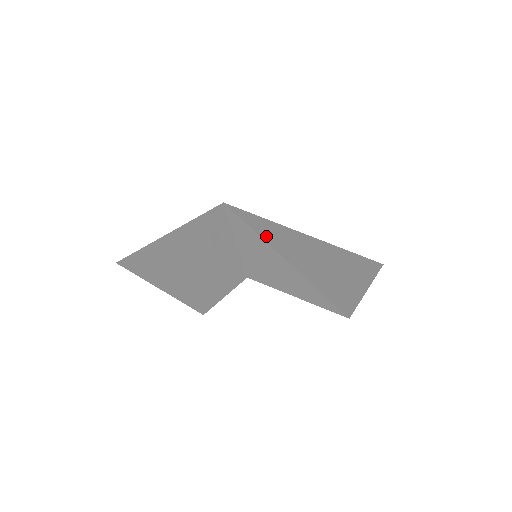
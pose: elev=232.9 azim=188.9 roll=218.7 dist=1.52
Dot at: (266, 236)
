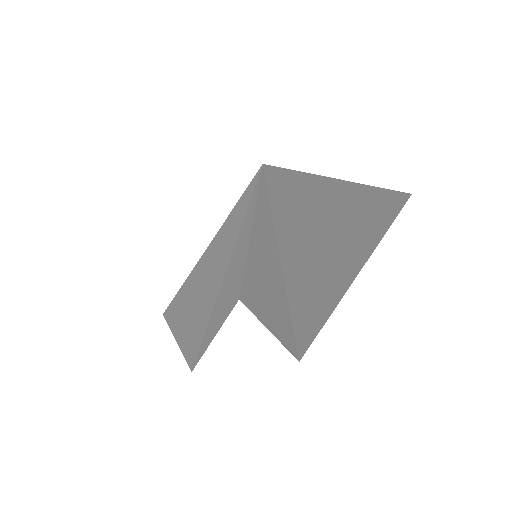
Dot at: (277, 209)
